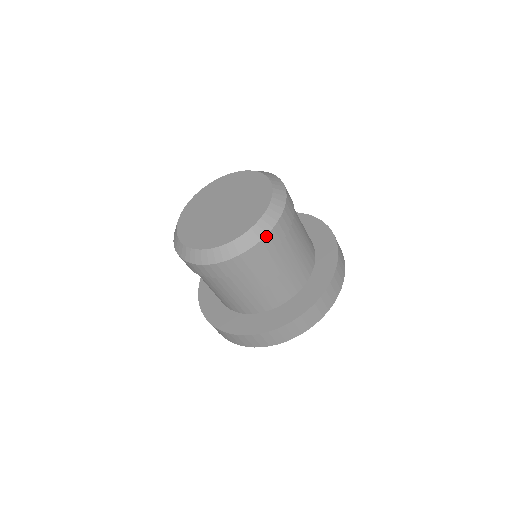
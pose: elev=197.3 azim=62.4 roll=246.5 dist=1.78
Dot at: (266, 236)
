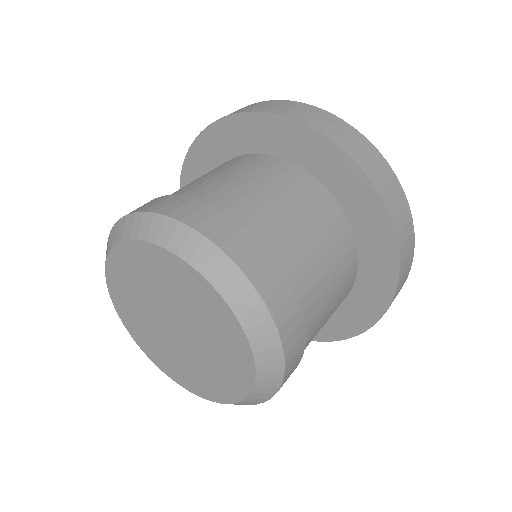
Dot at: (269, 398)
